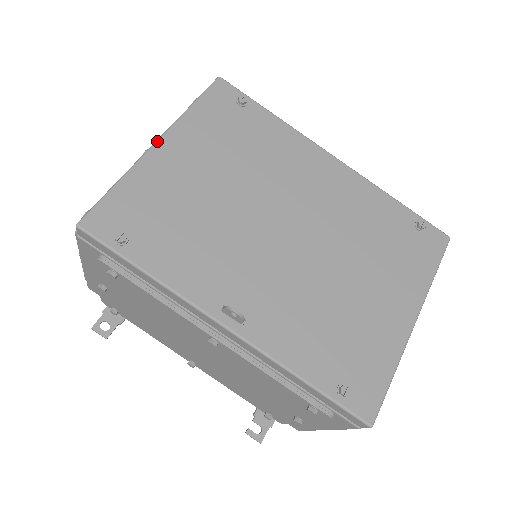
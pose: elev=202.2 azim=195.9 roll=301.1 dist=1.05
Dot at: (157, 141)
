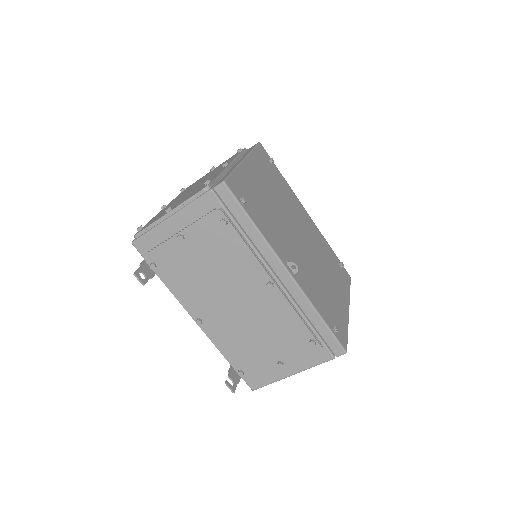
Dot at: (245, 159)
